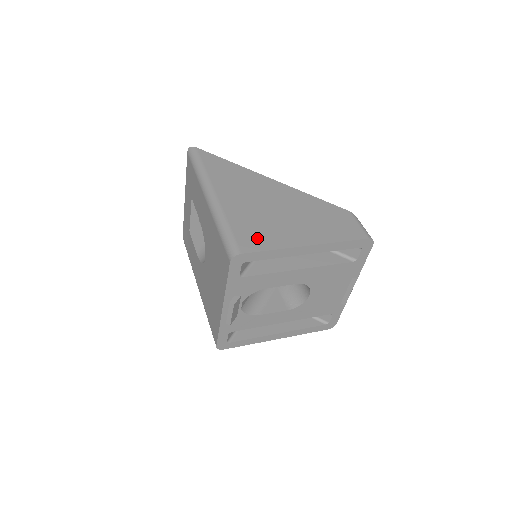
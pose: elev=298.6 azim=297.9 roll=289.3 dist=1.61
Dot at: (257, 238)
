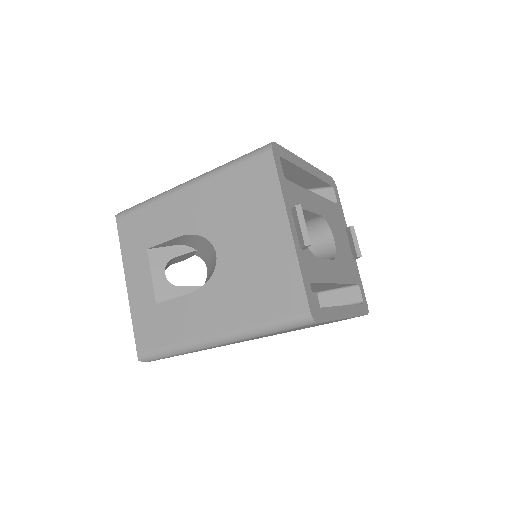
Dot at: occluded
